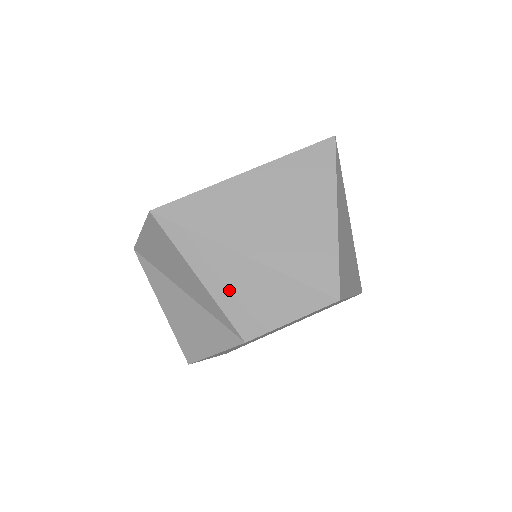
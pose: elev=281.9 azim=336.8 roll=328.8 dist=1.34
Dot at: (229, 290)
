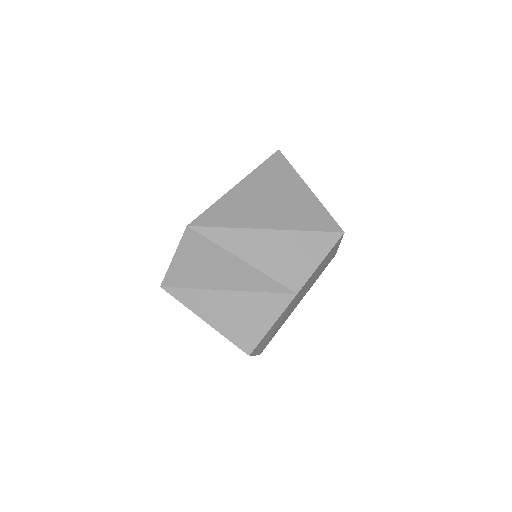
Dot at: (270, 259)
